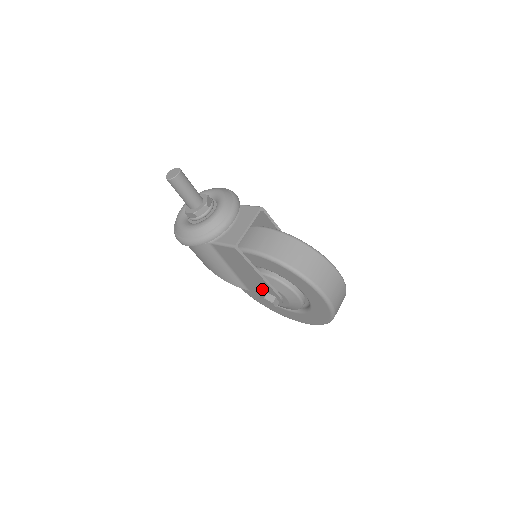
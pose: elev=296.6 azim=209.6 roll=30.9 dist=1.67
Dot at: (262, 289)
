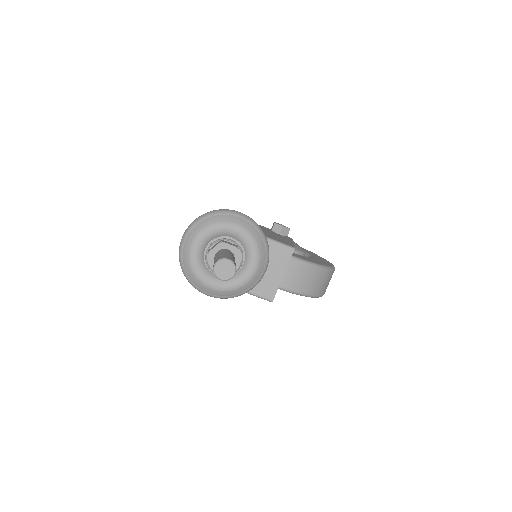
Dot at: occluded
